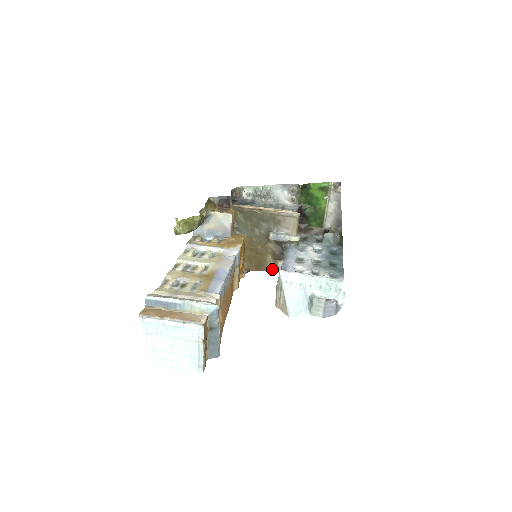
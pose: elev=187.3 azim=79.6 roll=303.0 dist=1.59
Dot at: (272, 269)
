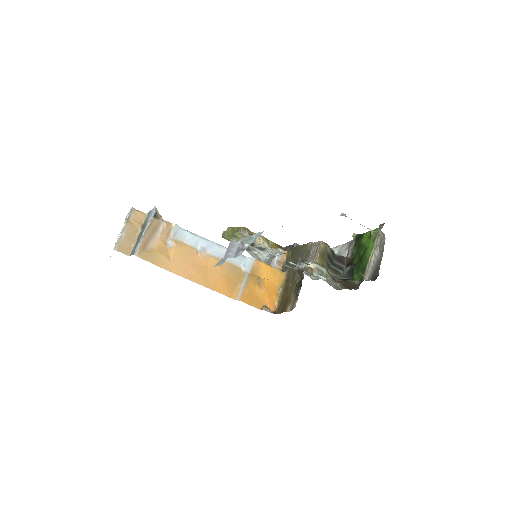
Dot at: (290, 310)
